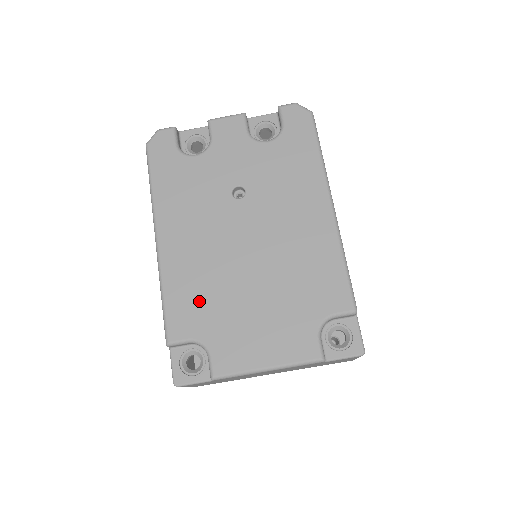
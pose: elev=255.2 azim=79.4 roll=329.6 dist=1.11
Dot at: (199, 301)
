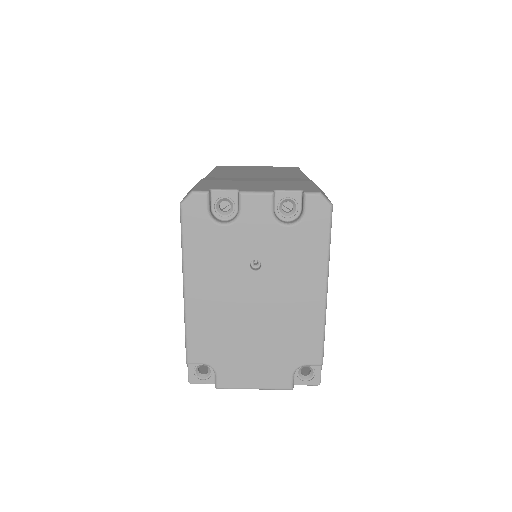
Dot at: (213, 340)
